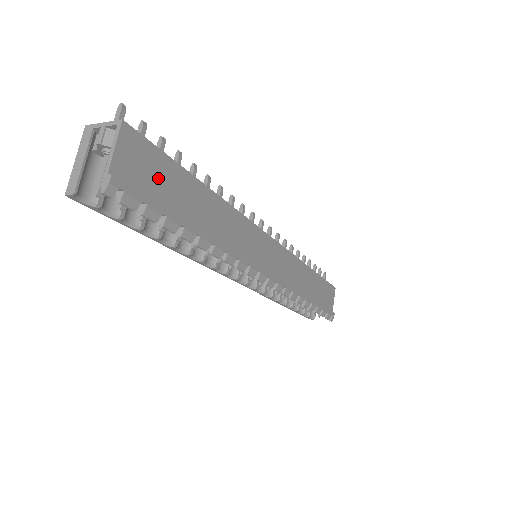
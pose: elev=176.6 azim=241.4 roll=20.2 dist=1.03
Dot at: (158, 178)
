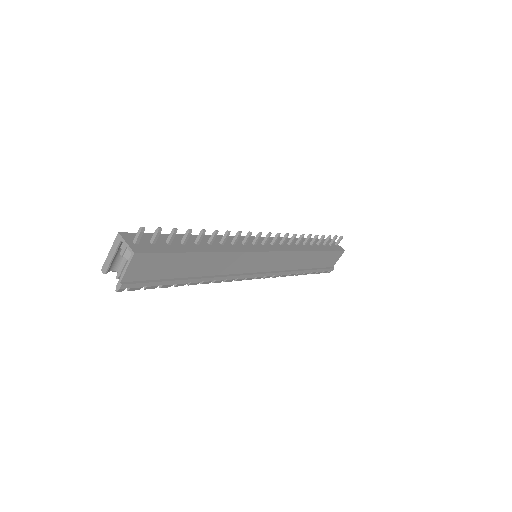
Dot at: (160, 267)
